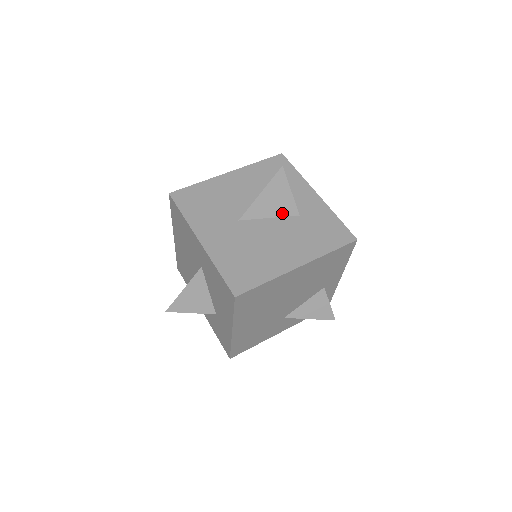
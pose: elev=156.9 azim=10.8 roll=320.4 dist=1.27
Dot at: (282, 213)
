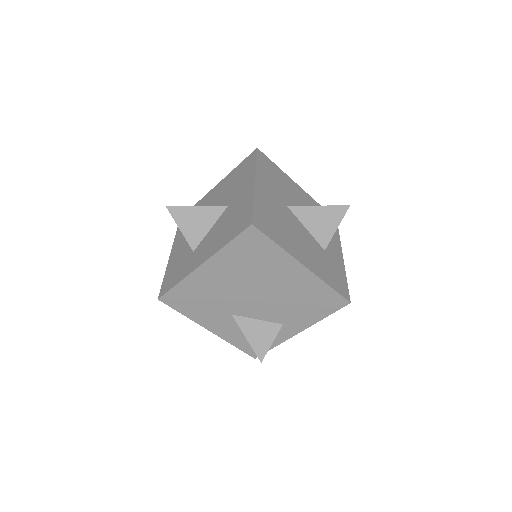
Dot at: (317, 235)
